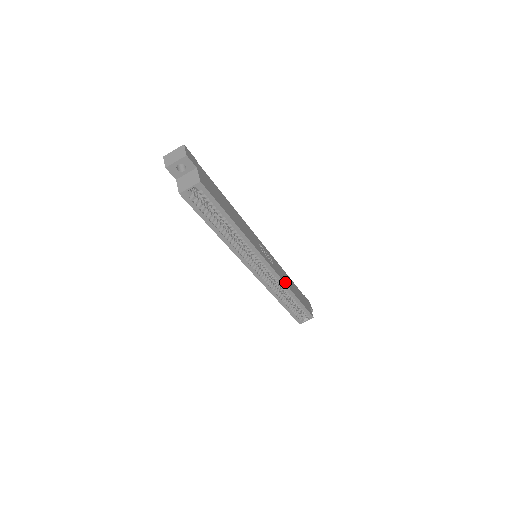
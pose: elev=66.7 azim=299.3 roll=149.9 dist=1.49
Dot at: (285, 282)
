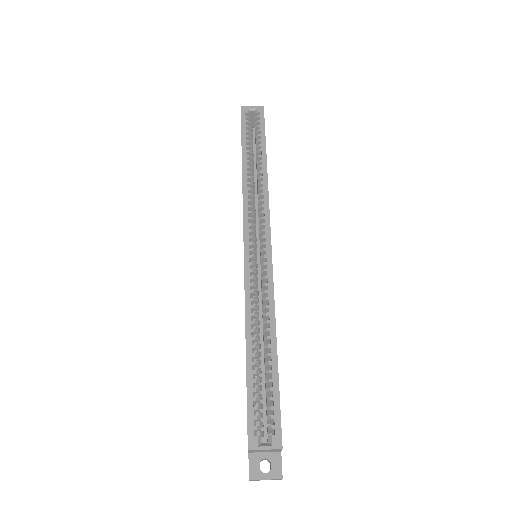
Dot at: (274, 300)
